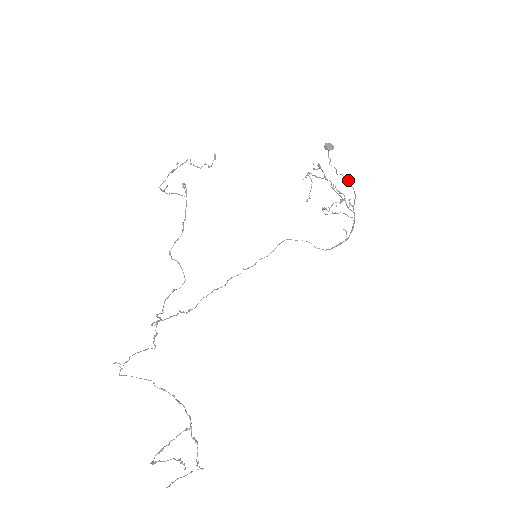
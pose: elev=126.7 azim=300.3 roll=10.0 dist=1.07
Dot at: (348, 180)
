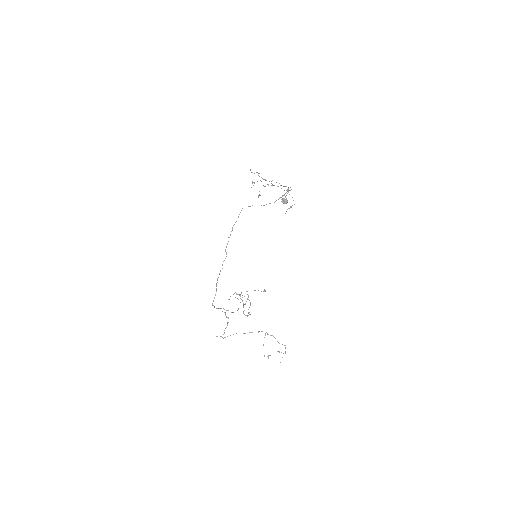
Dot at: occluded
